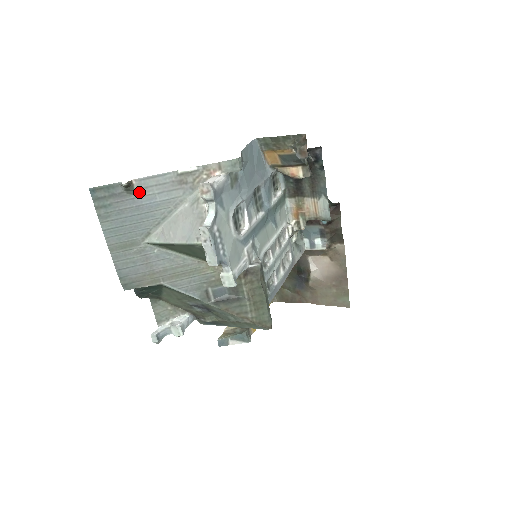
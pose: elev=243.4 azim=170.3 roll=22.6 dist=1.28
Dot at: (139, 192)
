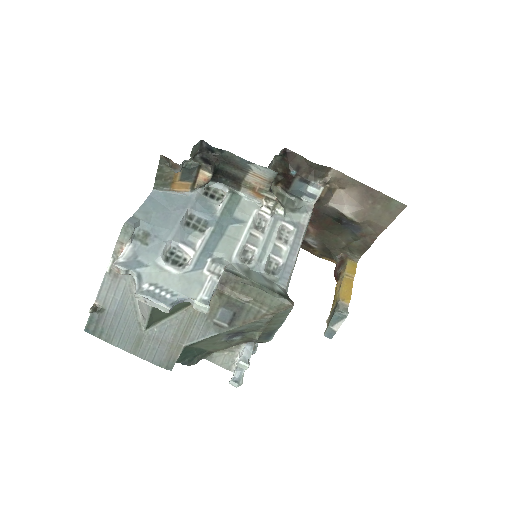
Dot at: (106, 306)
